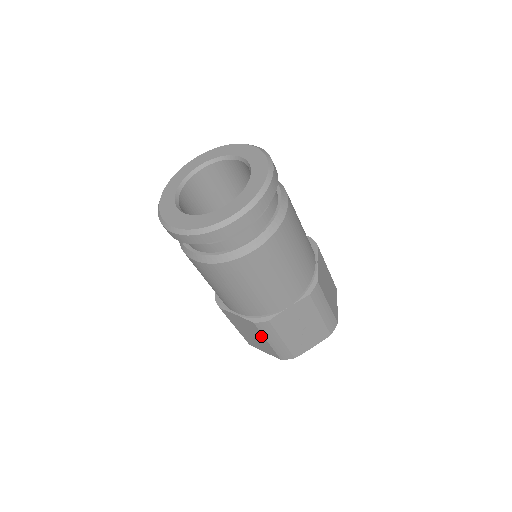
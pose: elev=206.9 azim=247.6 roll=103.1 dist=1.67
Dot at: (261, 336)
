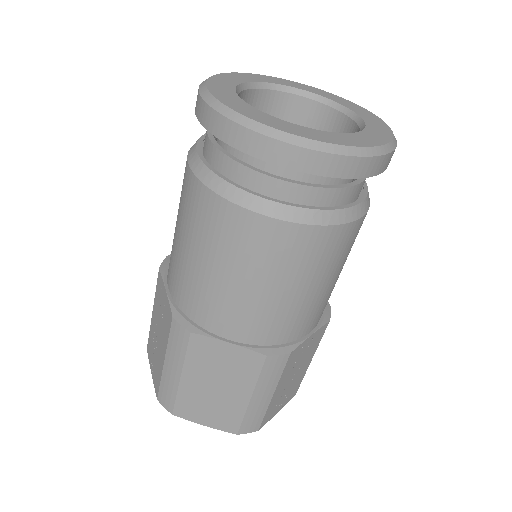
Dot at: (247, 386)
